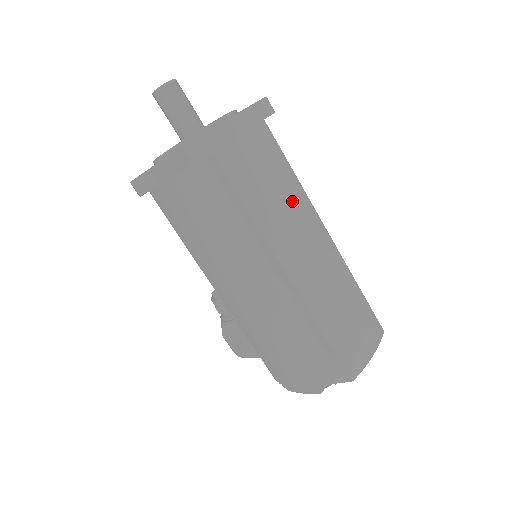
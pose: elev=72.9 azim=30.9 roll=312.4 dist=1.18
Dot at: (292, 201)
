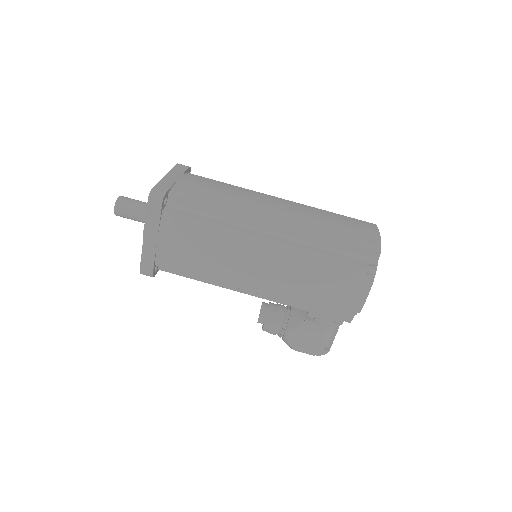
Dot at: (240, 192)
